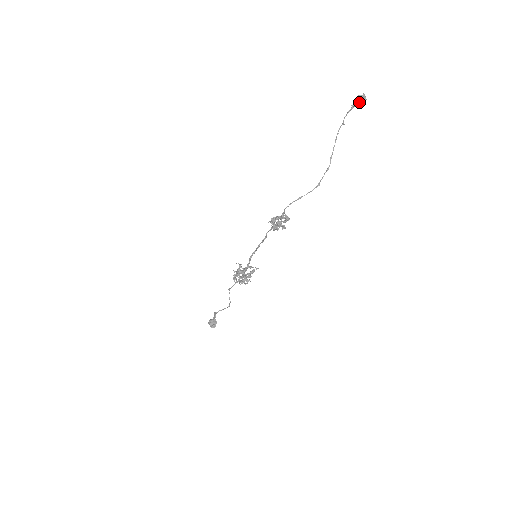
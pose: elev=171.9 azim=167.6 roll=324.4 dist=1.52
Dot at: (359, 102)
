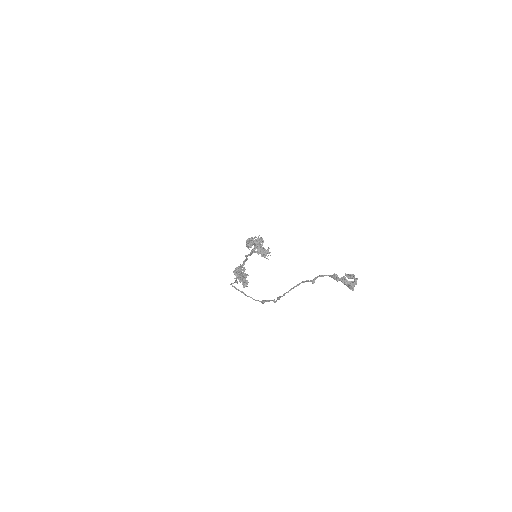
Dot at: (343, 282)
